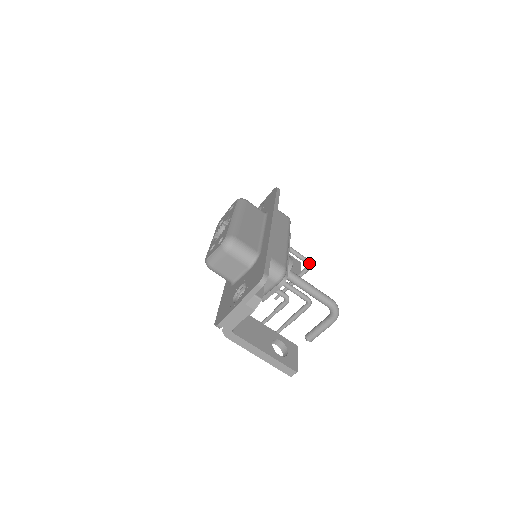
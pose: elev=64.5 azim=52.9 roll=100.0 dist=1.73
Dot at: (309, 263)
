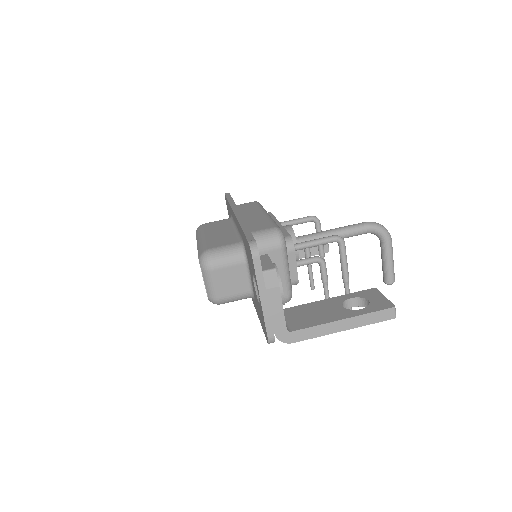
Dot at: (313, 218)
